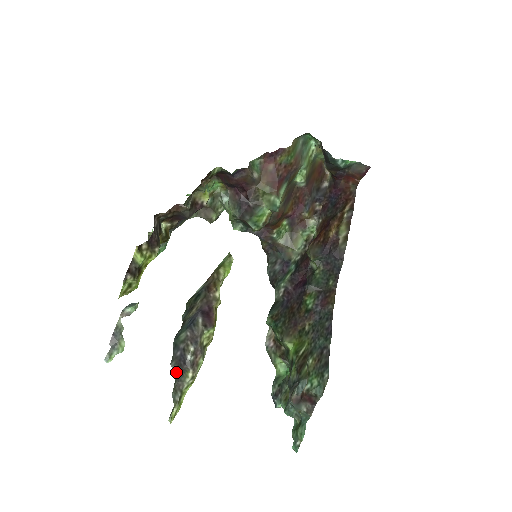
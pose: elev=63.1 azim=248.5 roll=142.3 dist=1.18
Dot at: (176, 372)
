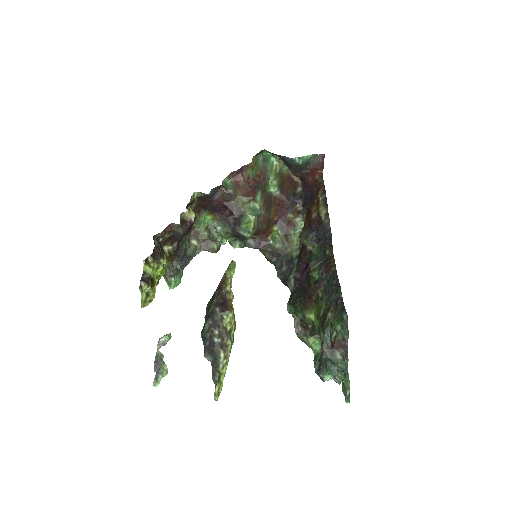
Dot at: (210, 360)
